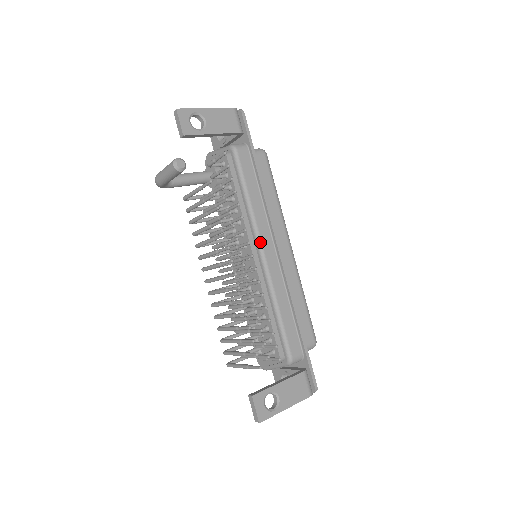
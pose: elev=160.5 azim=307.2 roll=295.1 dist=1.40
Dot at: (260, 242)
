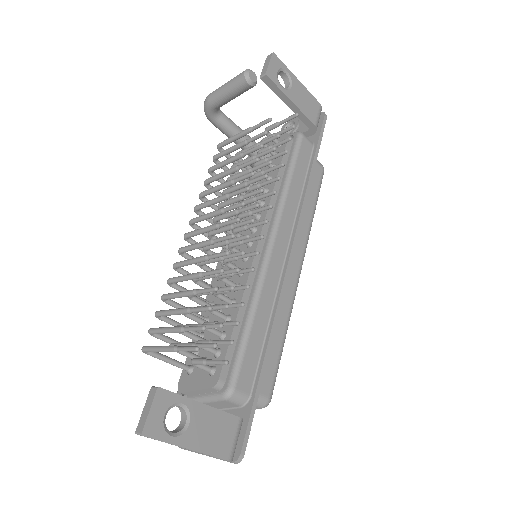
Dot at: (276, 231)
